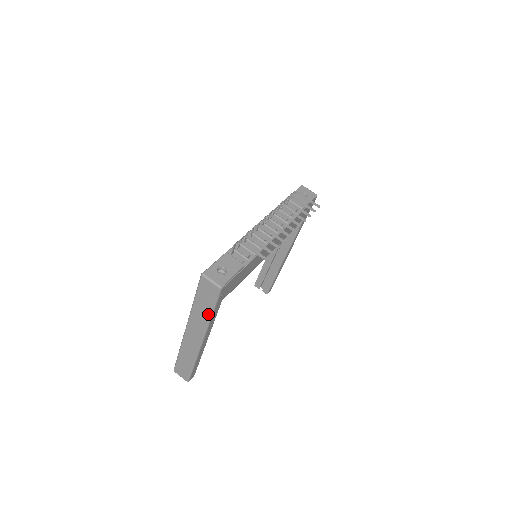
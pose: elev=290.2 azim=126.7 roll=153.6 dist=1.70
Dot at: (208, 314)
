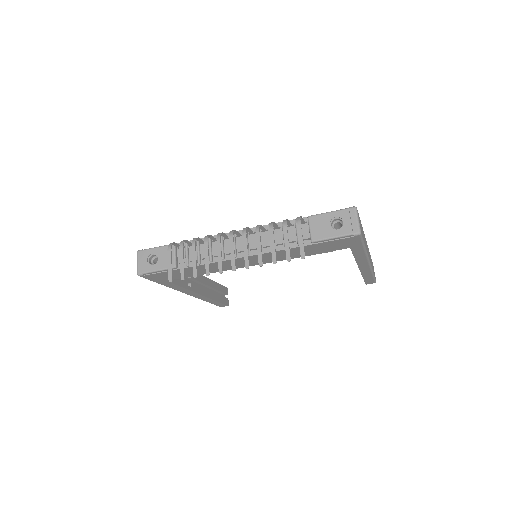
Dot at: occluded
